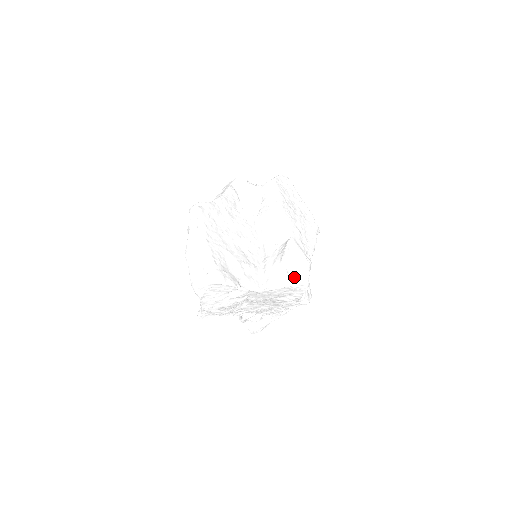
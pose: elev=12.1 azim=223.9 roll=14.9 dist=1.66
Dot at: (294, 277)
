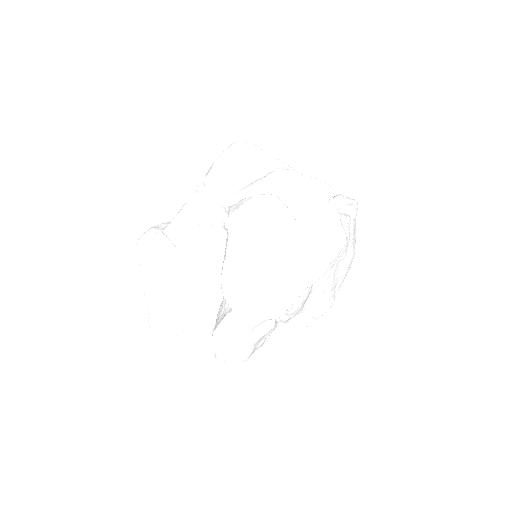
Dot at: (224, 352)
